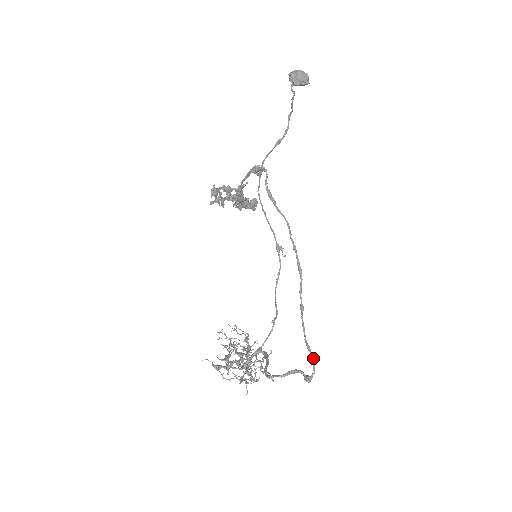
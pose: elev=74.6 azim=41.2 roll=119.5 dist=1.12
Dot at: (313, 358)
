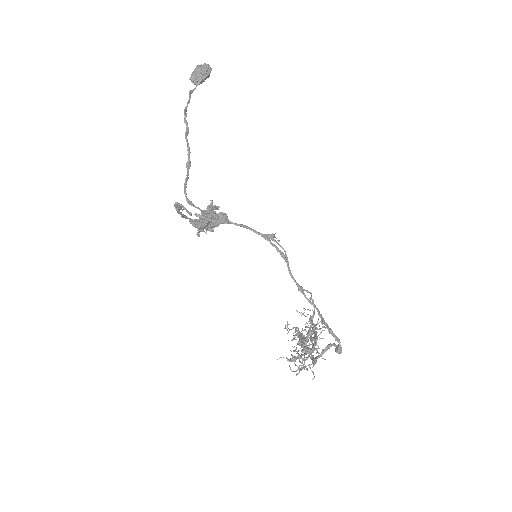
Dot at: (329, 331)
